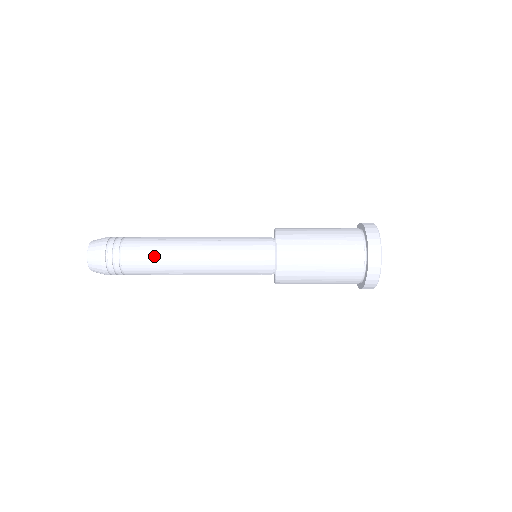
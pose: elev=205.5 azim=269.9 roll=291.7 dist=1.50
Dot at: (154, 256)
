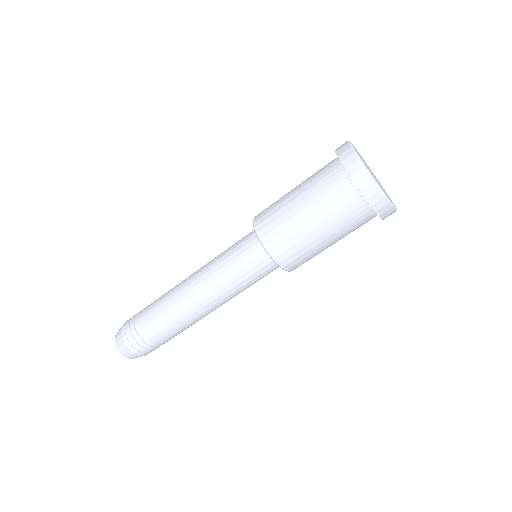
Dot at: (161, 311)
